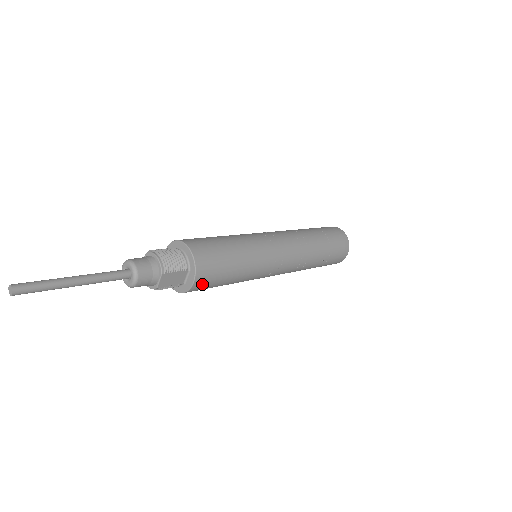
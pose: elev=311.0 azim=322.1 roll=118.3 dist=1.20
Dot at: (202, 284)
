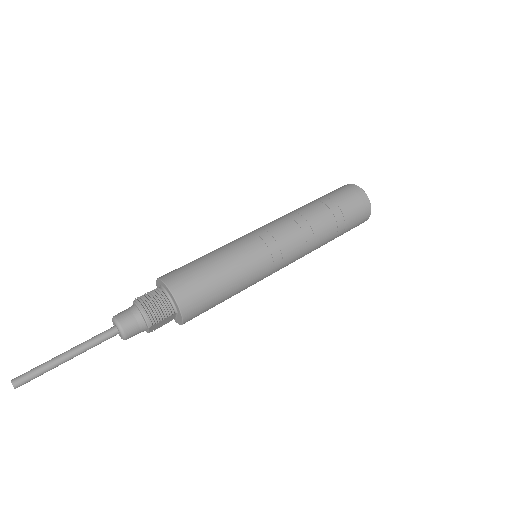
Dot at: occluded
